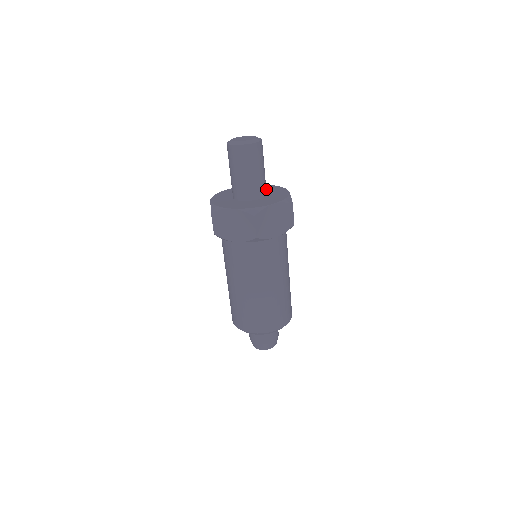
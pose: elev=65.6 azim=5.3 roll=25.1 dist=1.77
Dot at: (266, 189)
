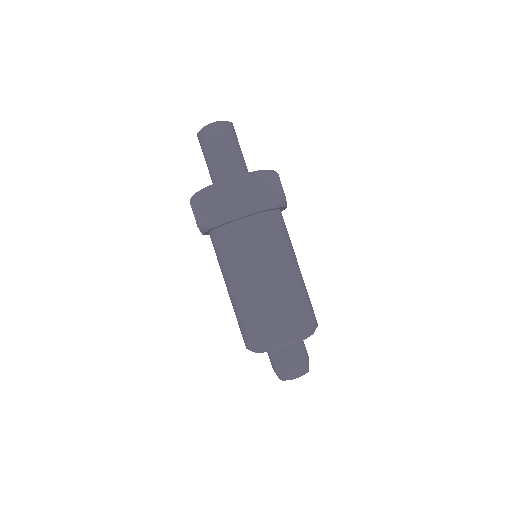
Dot at: occluded
